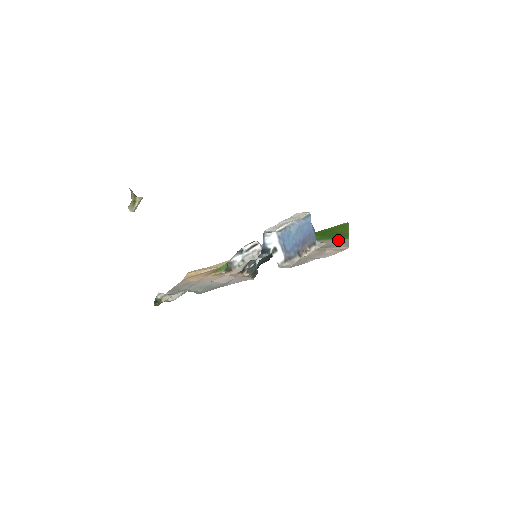
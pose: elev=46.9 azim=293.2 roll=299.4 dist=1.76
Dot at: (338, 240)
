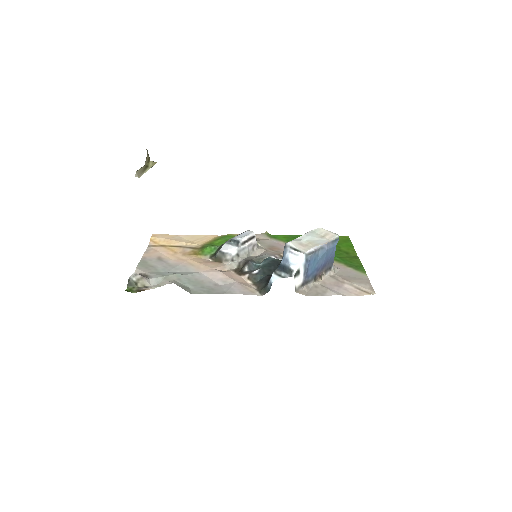
Dot at: (354, 271)
